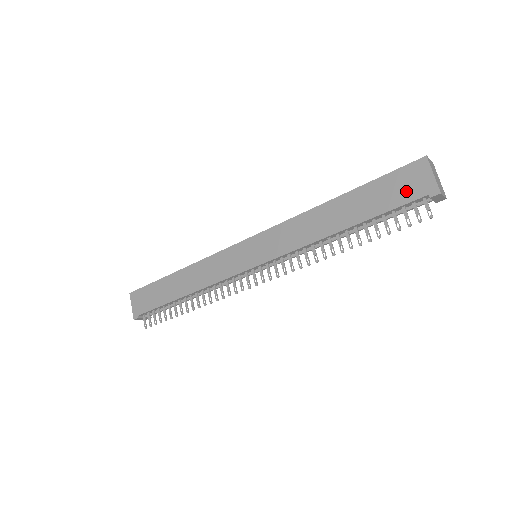
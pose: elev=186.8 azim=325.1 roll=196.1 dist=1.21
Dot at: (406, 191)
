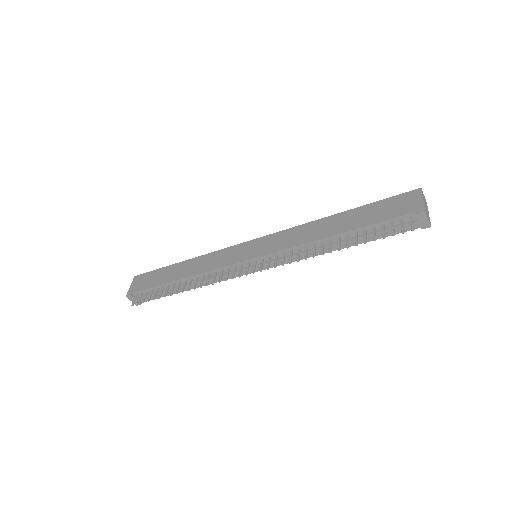
Dot at: (397, 209)
